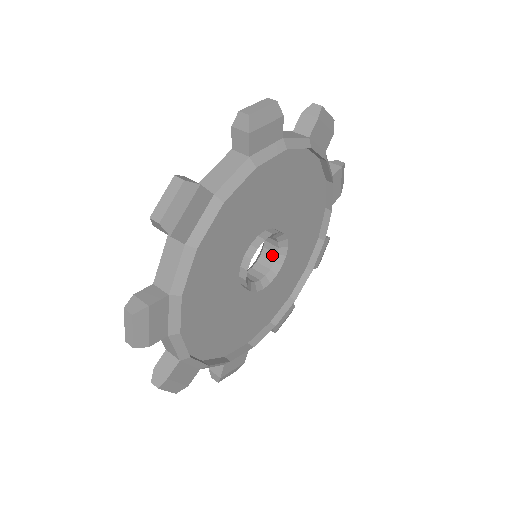
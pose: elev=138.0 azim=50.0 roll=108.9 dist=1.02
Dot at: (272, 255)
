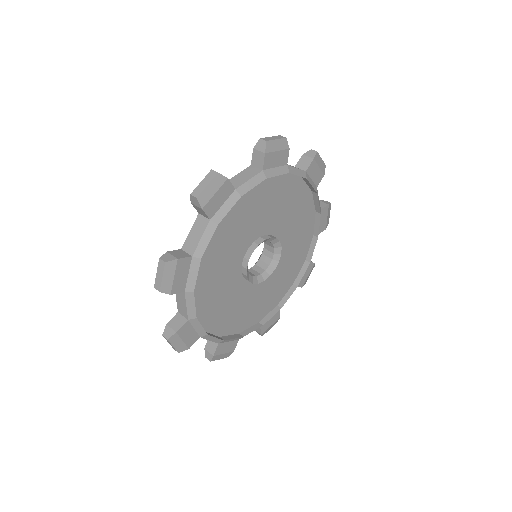
Dot at: (271, 248)
